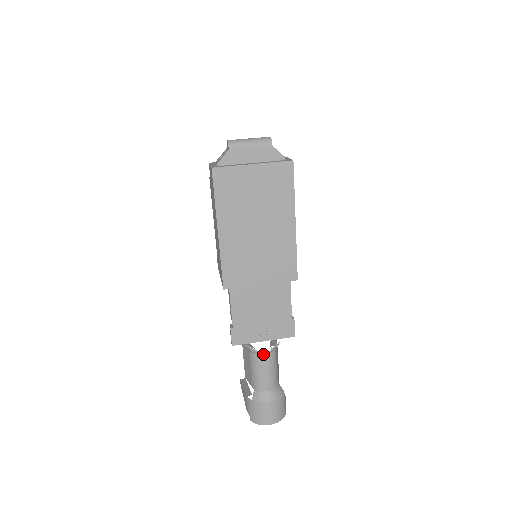
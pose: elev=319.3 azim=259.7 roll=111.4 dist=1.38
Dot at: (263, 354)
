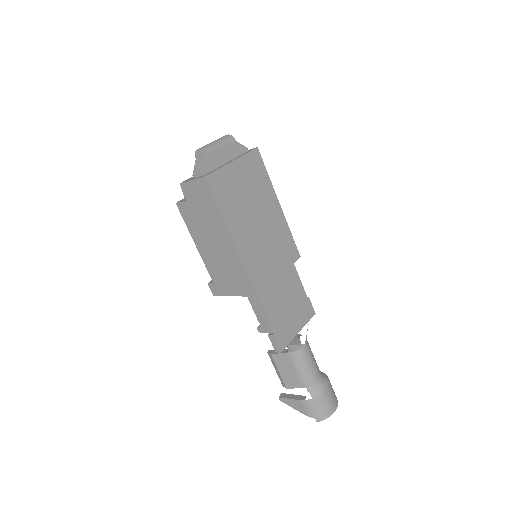
Dot at: (303, 345)
